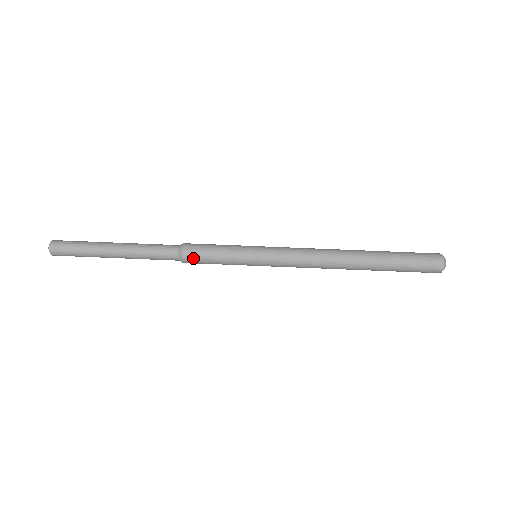
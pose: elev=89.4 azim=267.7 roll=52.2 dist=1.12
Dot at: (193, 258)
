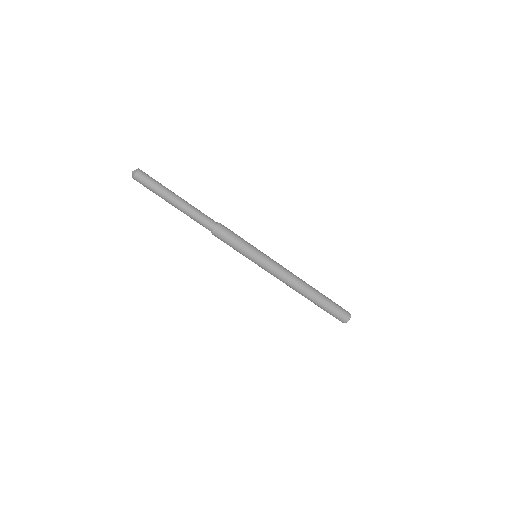
Dot at: (220, 238)
